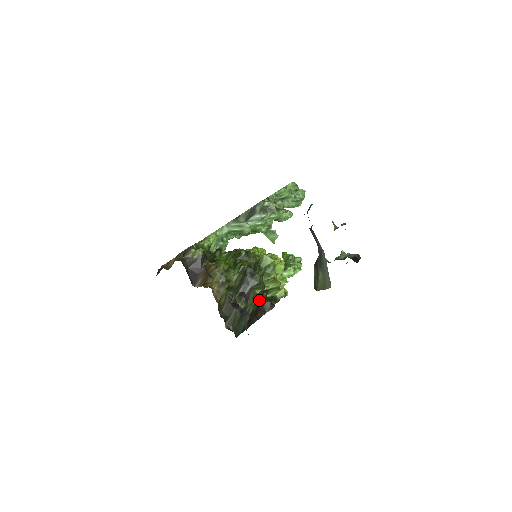
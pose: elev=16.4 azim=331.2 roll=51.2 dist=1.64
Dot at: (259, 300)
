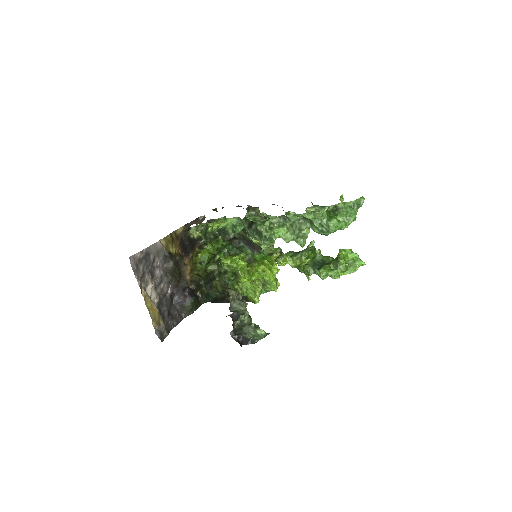
Dot at: (228, 293)
